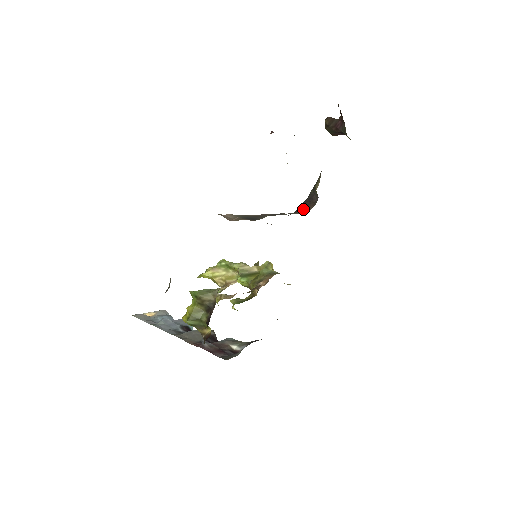
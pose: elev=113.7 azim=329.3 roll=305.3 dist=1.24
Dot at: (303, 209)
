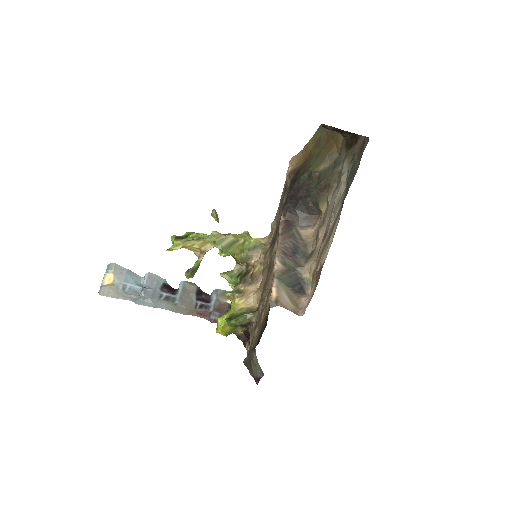
Dot at: (303, 220)
